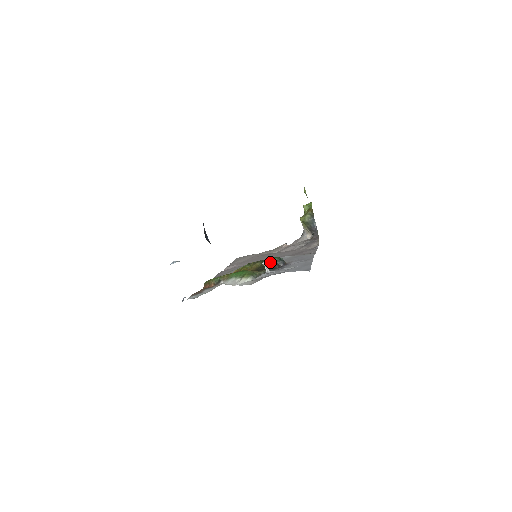
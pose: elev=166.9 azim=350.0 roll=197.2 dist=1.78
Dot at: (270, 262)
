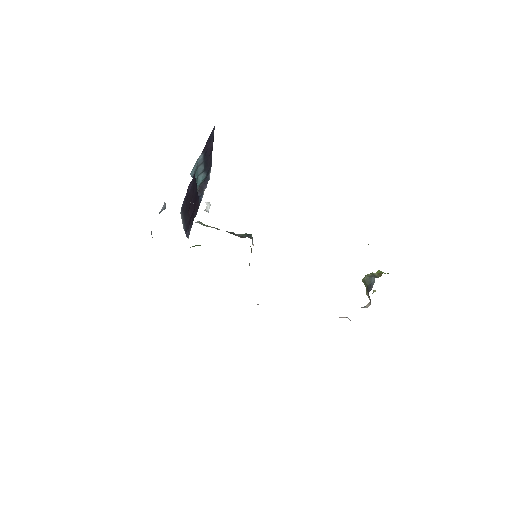
Dot at: occluded
